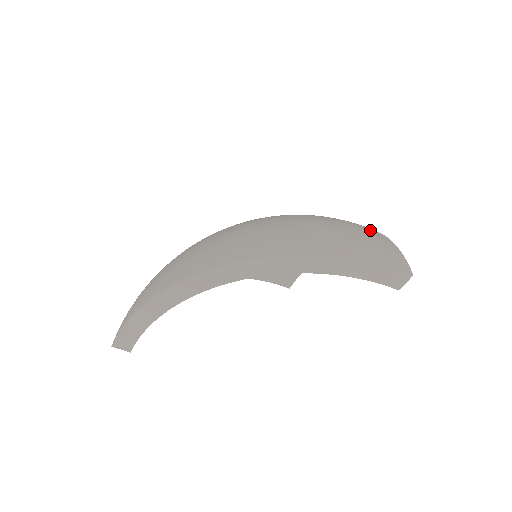
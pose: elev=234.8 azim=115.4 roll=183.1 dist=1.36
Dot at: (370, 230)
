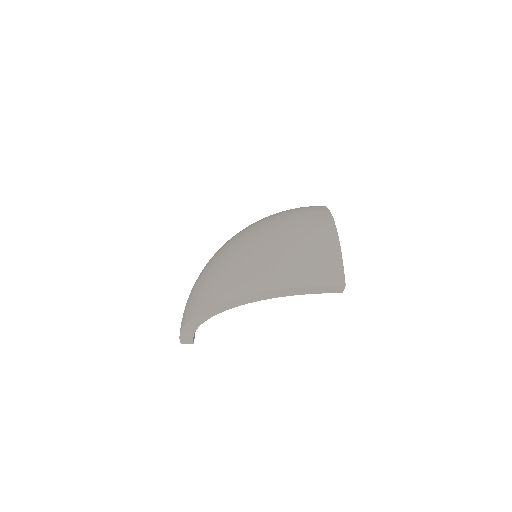
Dot at: (323, 235)
